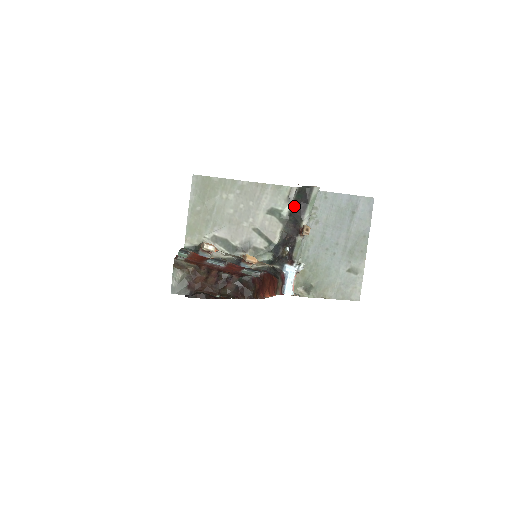
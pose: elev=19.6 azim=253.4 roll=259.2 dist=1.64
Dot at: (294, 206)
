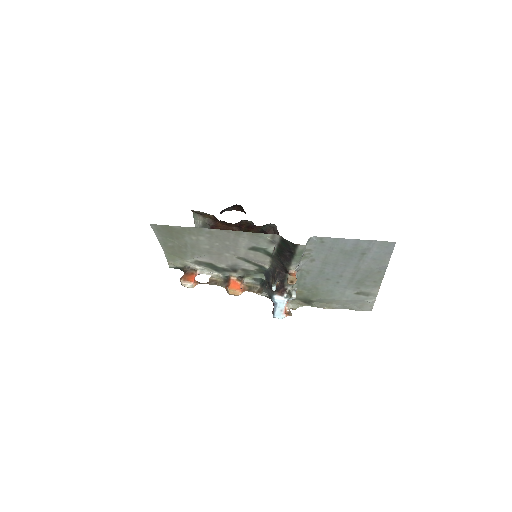
Dot at: (279, 249)
